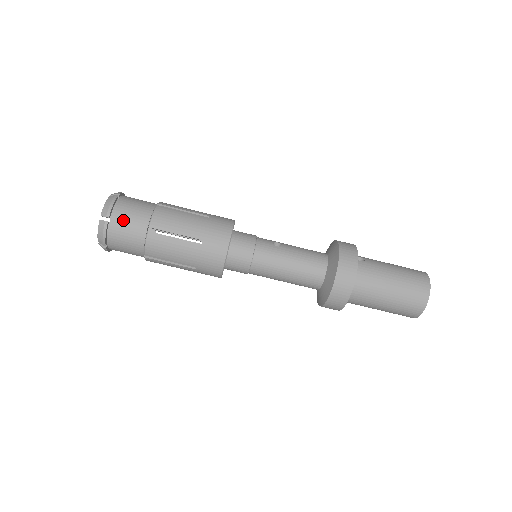
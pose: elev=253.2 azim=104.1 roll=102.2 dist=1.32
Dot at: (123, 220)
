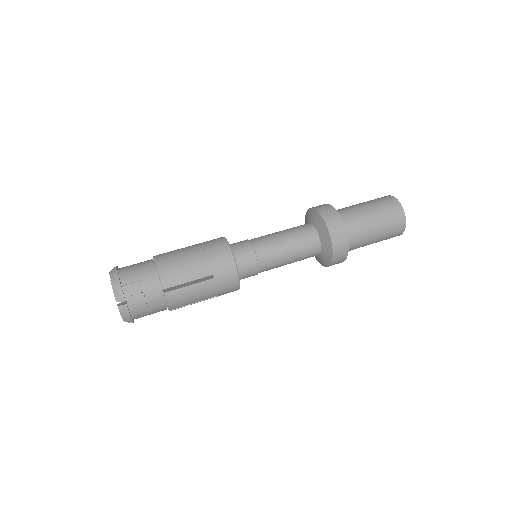
Dot at: occluded
